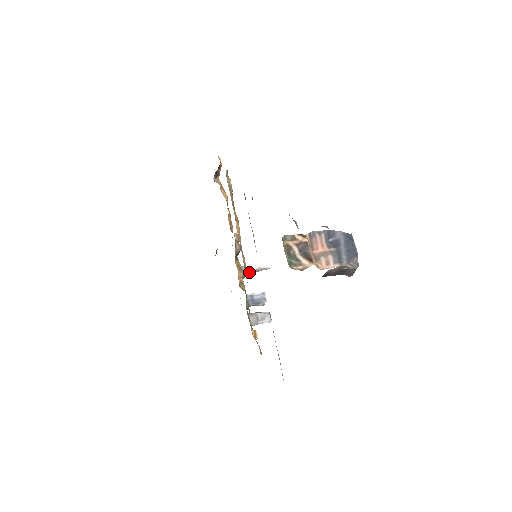
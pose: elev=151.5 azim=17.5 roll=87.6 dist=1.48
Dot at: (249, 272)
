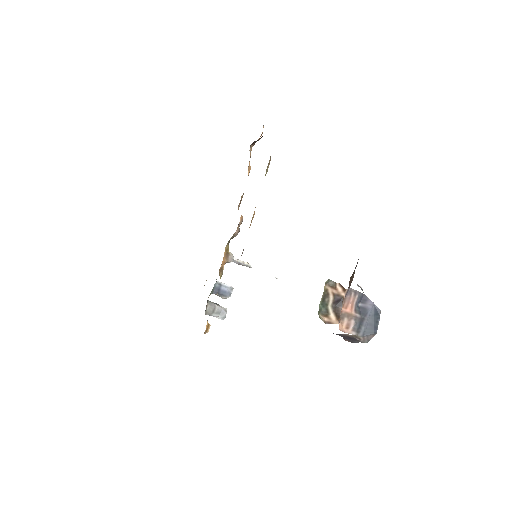
Dot at: (232, 261)
